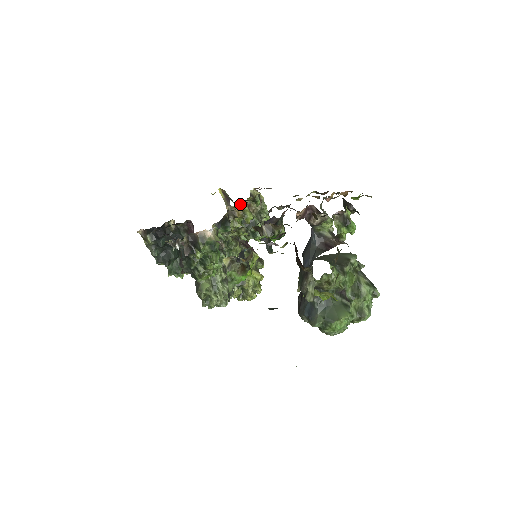
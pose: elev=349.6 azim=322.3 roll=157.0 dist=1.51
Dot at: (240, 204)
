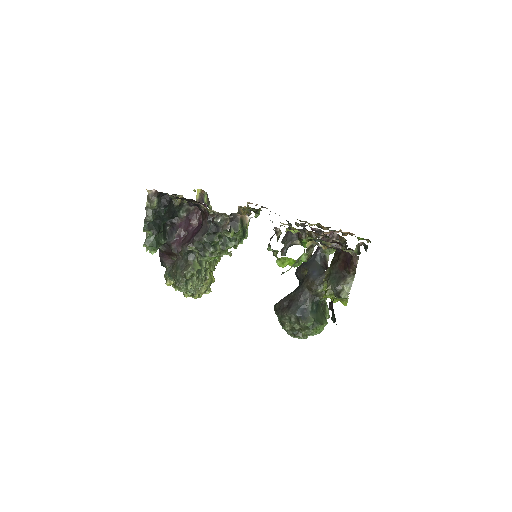
Dot at: (250, 209)
